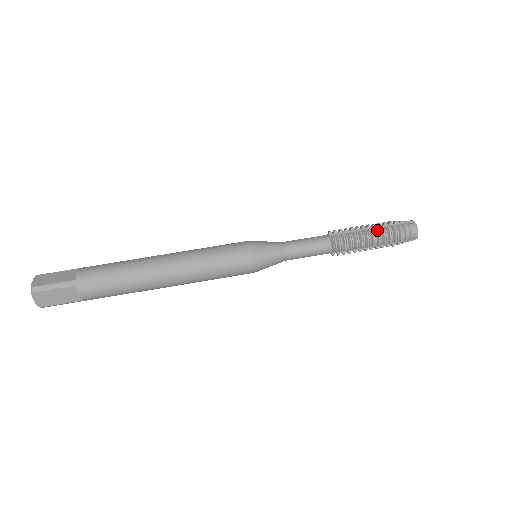
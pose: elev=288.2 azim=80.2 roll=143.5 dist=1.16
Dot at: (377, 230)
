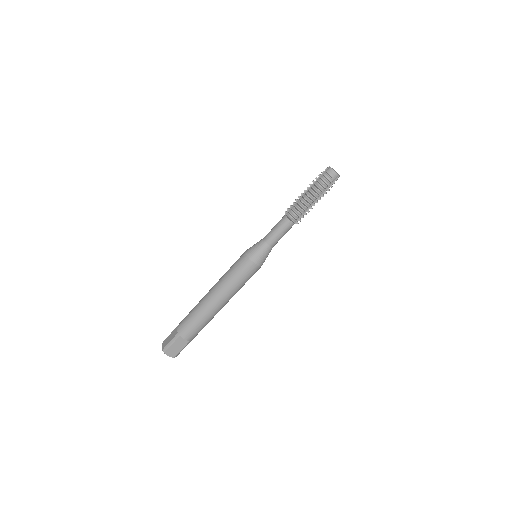
Dot at: (308, 191)
